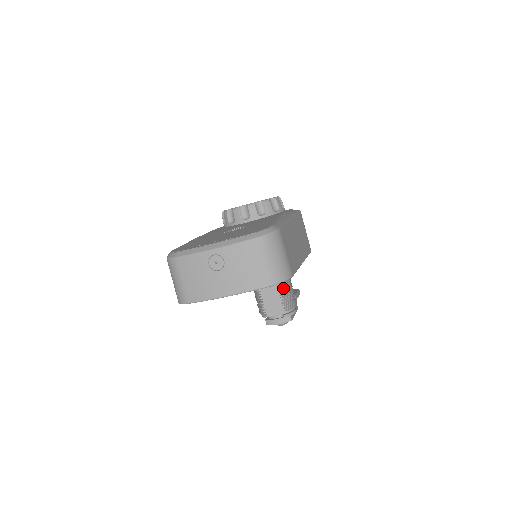
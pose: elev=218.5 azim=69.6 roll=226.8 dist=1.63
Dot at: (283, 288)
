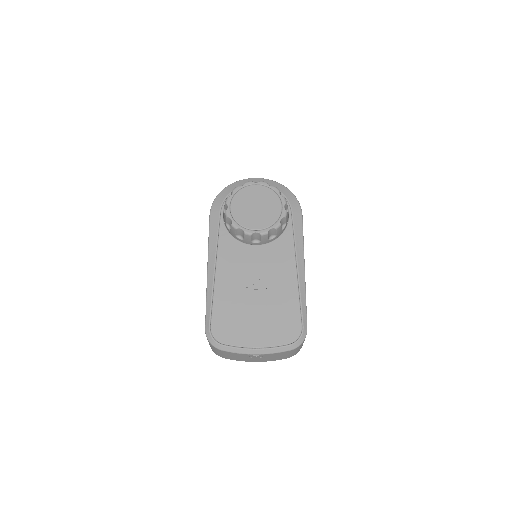
Dot at: occluded
